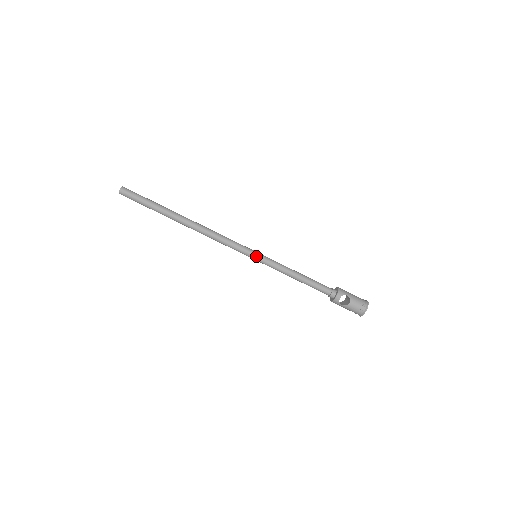
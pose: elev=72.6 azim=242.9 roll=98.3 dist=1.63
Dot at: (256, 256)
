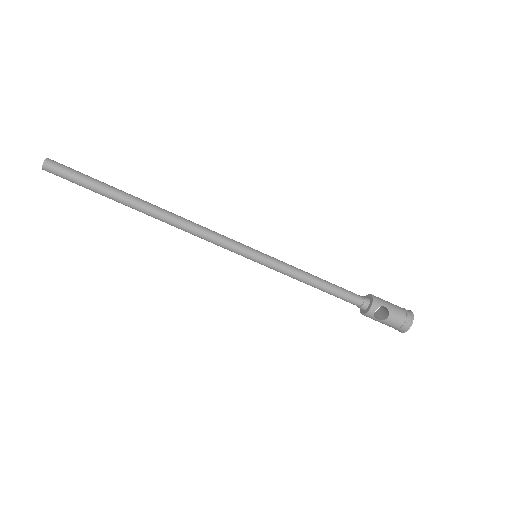
Dot at: (256, 257)
